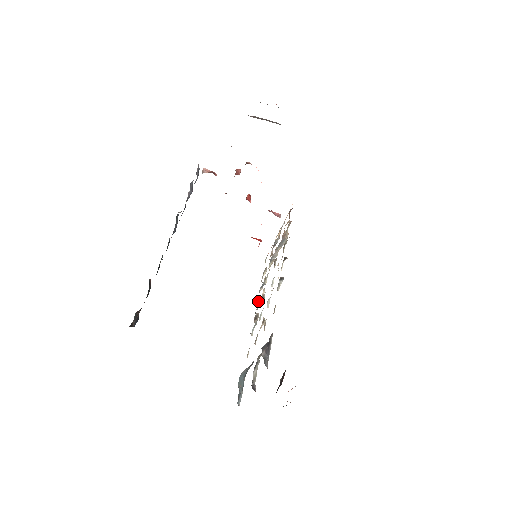
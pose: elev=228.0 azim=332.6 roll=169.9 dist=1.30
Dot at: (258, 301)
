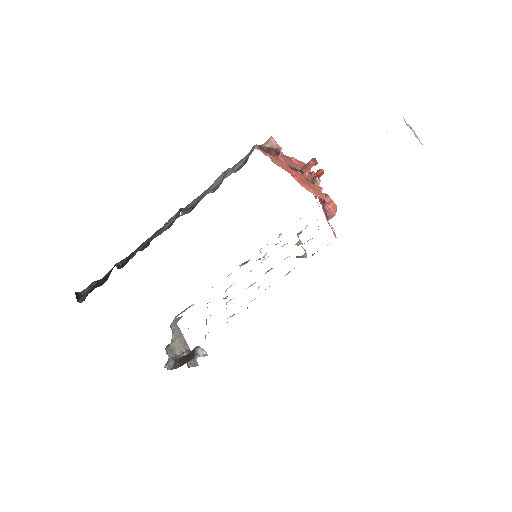
Dot at: occluded
